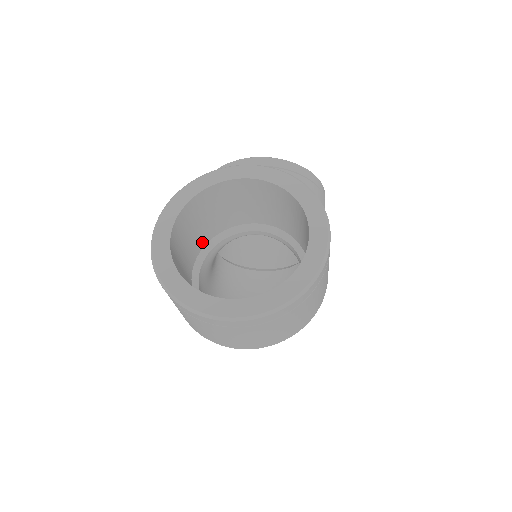
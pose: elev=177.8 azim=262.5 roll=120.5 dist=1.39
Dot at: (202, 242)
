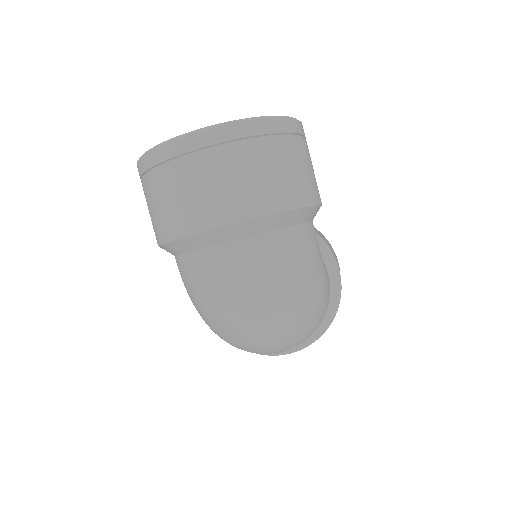
Dot at: occluded
